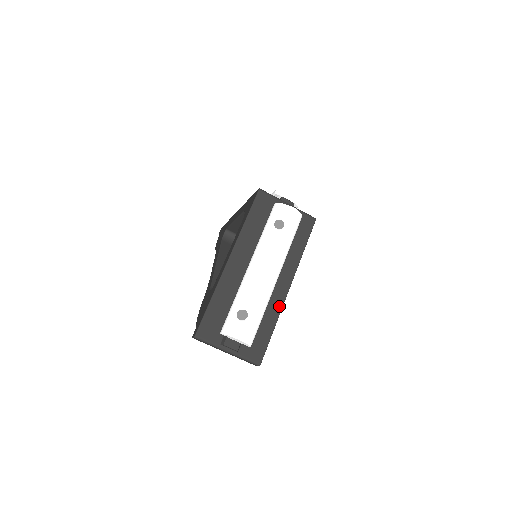
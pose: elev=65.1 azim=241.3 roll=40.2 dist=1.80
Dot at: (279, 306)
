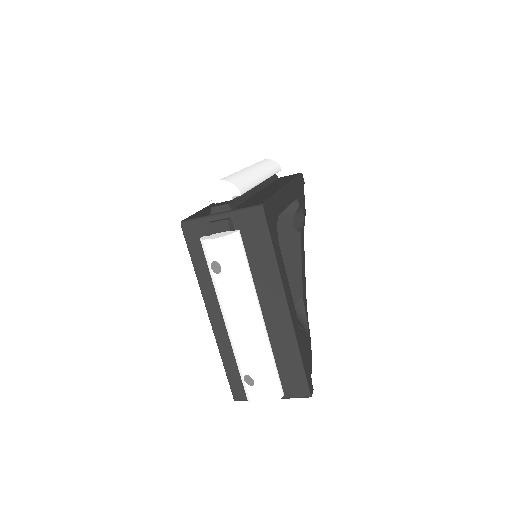
Dot at: (290, 333)
